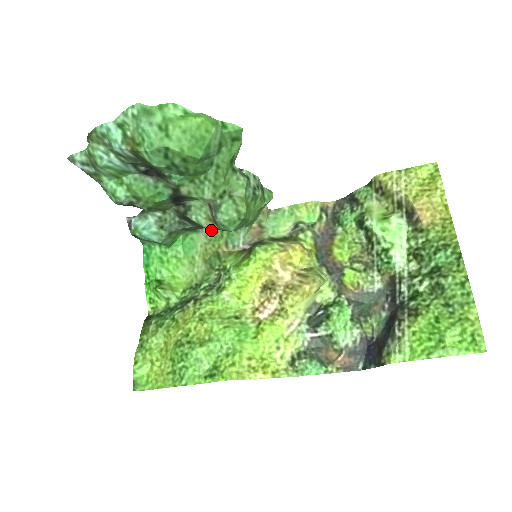
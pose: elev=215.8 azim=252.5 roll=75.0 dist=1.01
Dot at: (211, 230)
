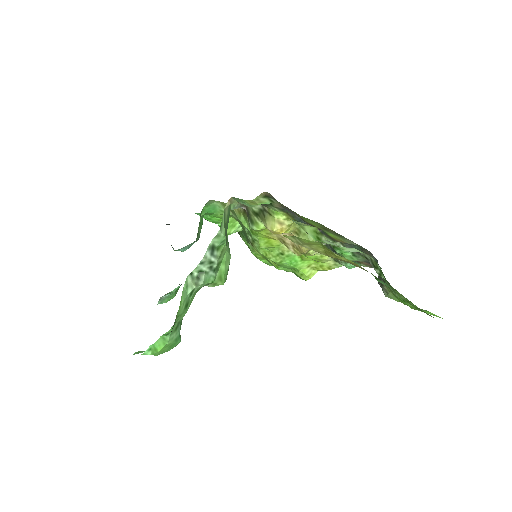
Dot at: occluded
